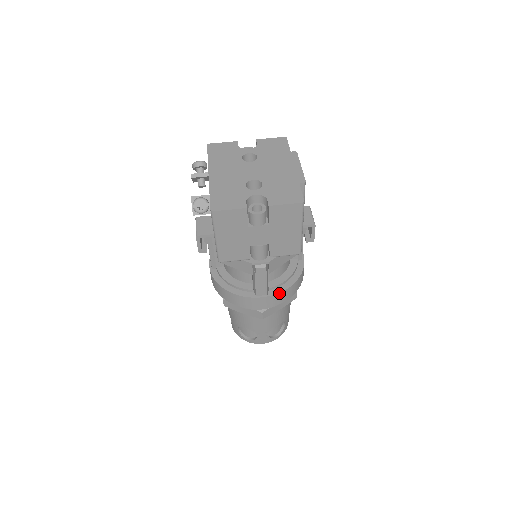
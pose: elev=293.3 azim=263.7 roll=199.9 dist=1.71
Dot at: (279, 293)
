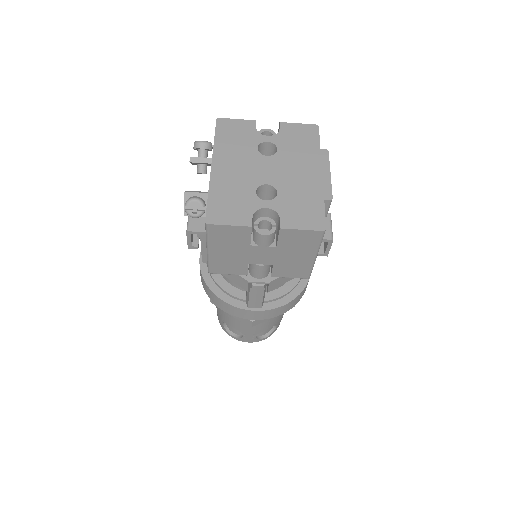
Dot at: (275, 308)
